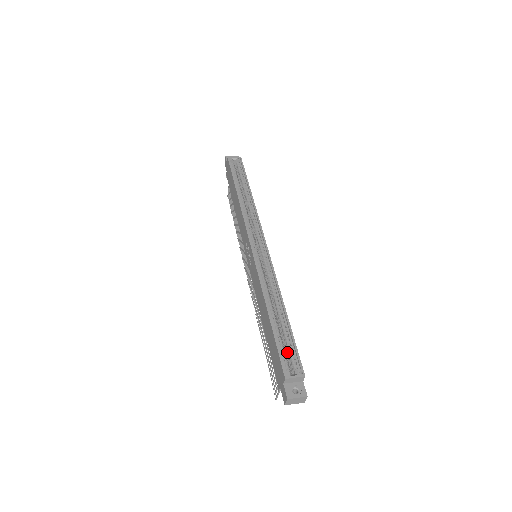
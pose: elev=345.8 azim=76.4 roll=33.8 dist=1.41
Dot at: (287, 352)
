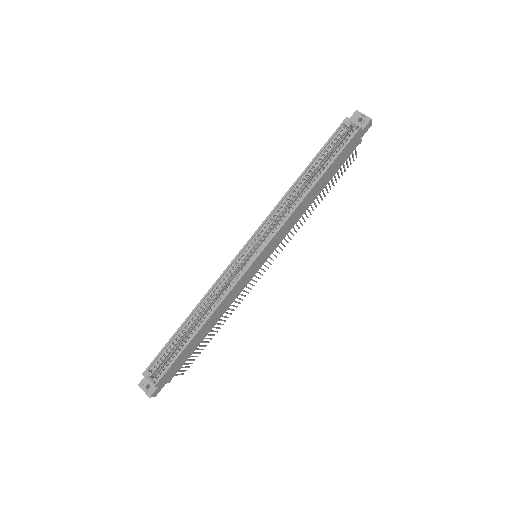
Dot at: (169, 358)
